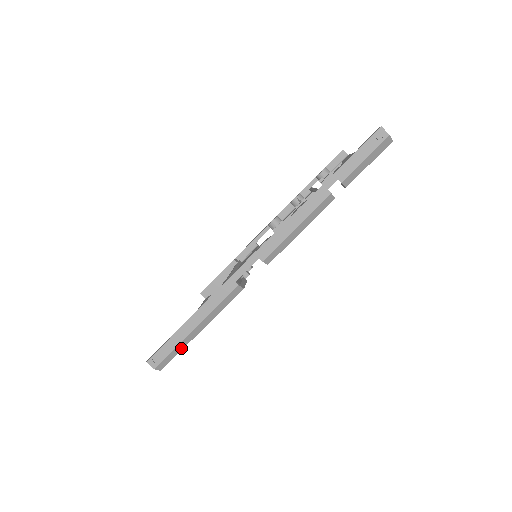
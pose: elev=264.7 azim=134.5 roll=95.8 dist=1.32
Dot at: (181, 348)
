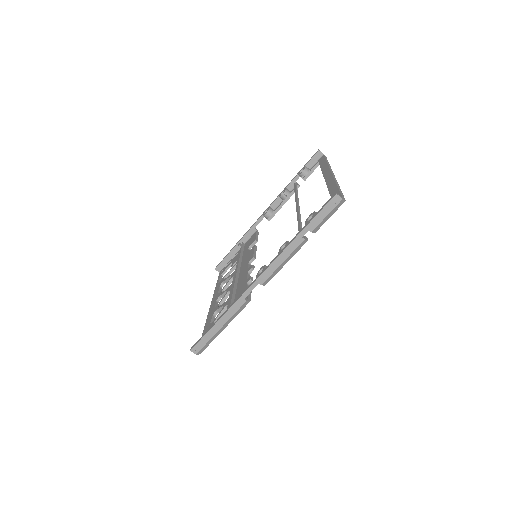
Dot at: (212, 340)
